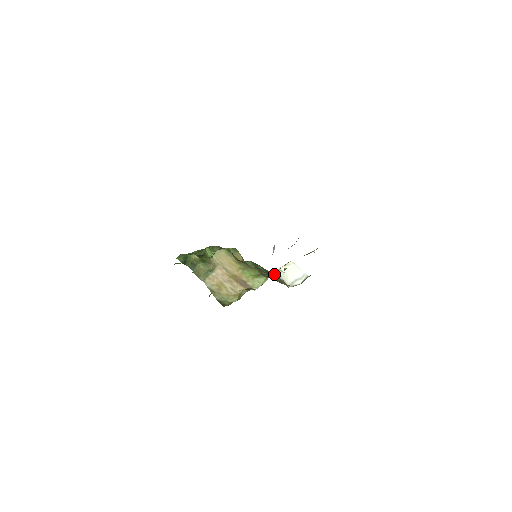
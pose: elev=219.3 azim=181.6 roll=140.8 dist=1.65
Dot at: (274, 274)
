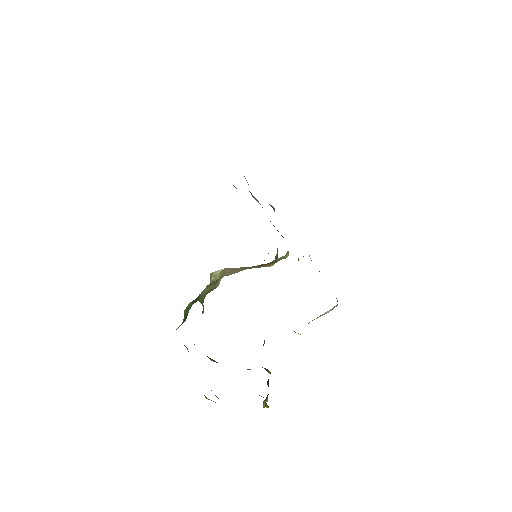
Dot at: occluded
